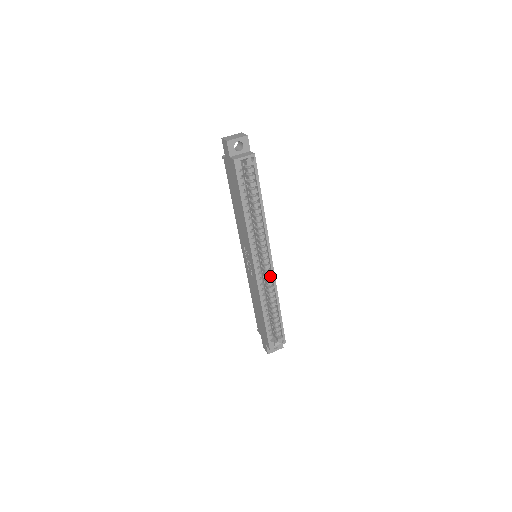
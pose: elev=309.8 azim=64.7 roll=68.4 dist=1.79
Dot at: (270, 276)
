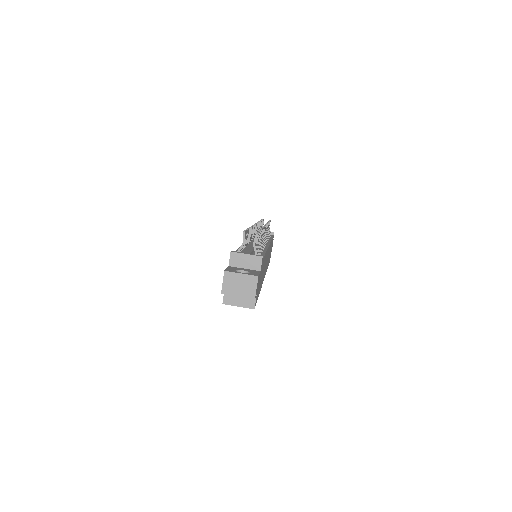
Dot at: occluded
